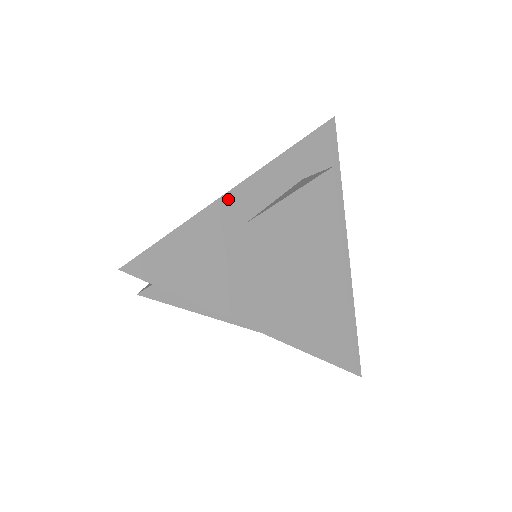
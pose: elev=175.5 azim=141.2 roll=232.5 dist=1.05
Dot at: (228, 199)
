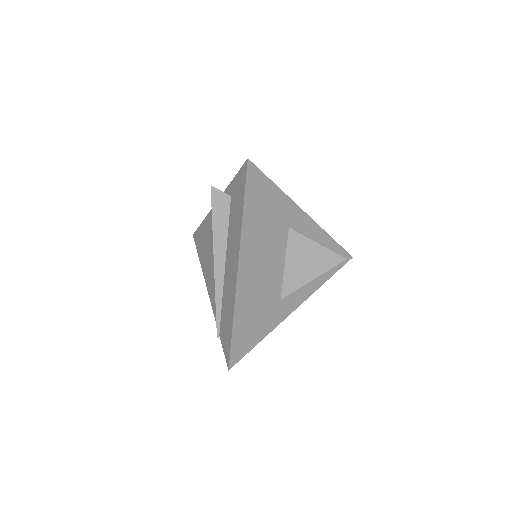
Dot at: (297, 210)
